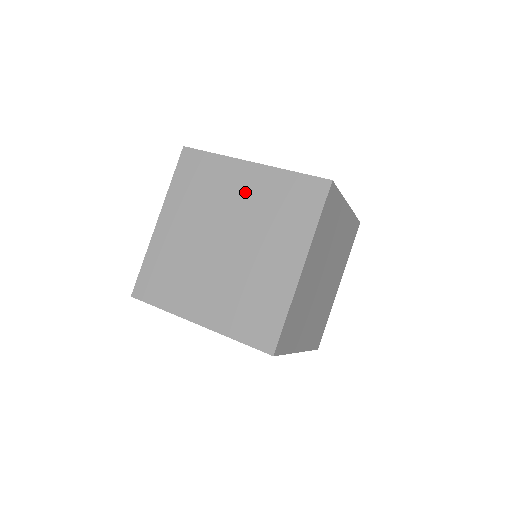
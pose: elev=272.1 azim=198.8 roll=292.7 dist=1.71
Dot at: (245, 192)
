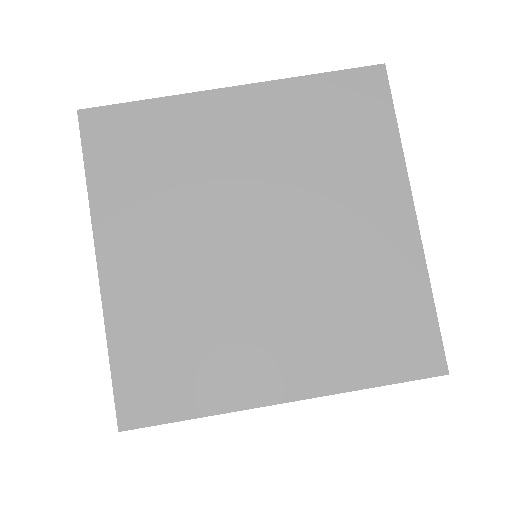
Dot at: (248, 140)
